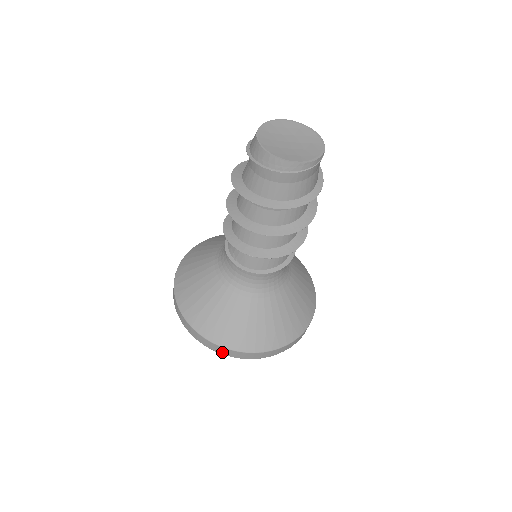
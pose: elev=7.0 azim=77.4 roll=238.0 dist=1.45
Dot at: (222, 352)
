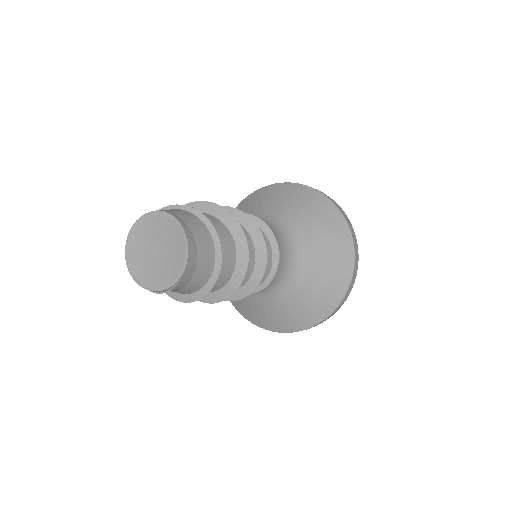
Dot at: occluded
